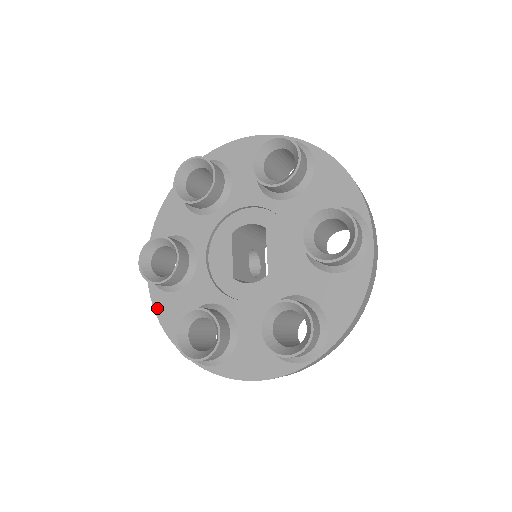
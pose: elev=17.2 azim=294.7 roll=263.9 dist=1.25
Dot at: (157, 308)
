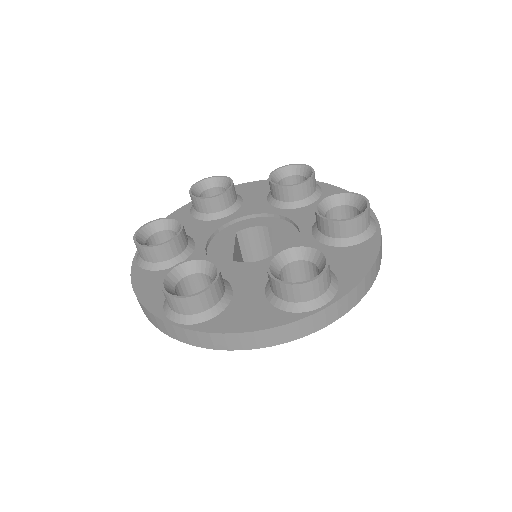
Dot at: (136, 283)
